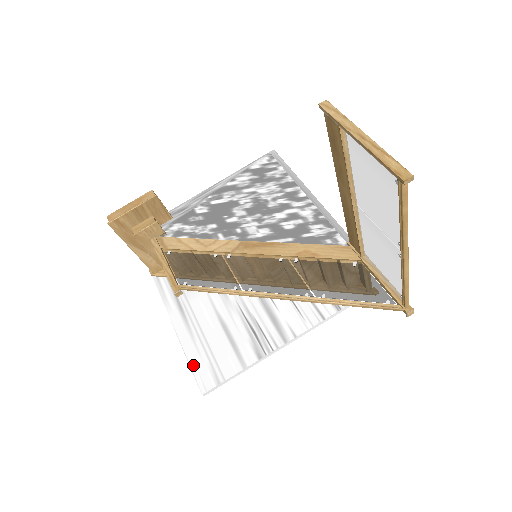
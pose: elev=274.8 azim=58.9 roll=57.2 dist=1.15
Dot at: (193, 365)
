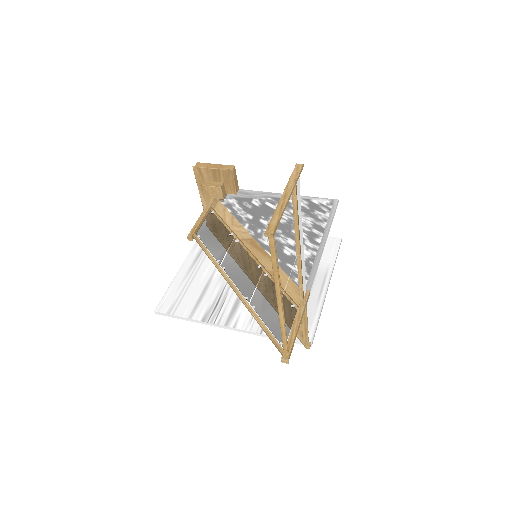
Dot at: (168, 292)
